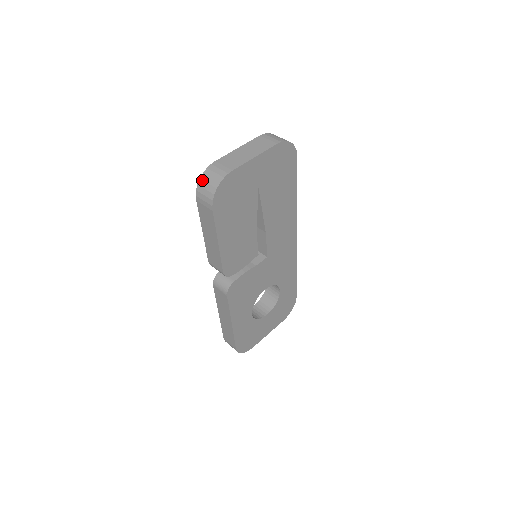
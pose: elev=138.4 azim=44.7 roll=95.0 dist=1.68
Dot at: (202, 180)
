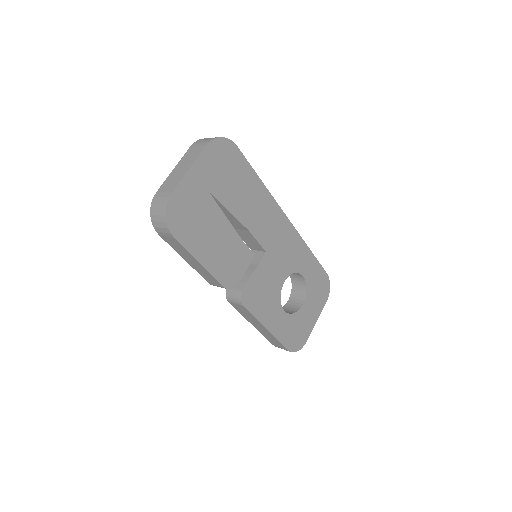
Dot at: (152, 215)
